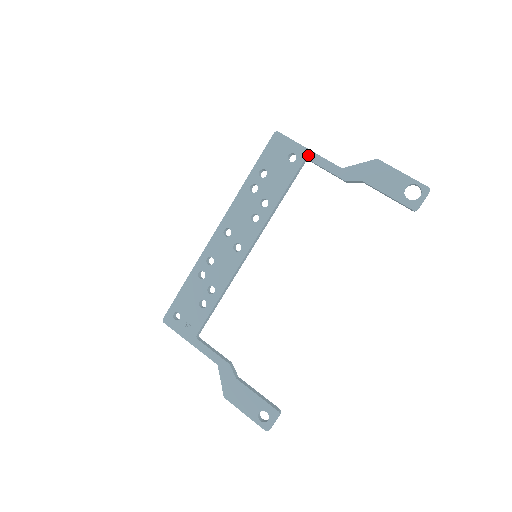
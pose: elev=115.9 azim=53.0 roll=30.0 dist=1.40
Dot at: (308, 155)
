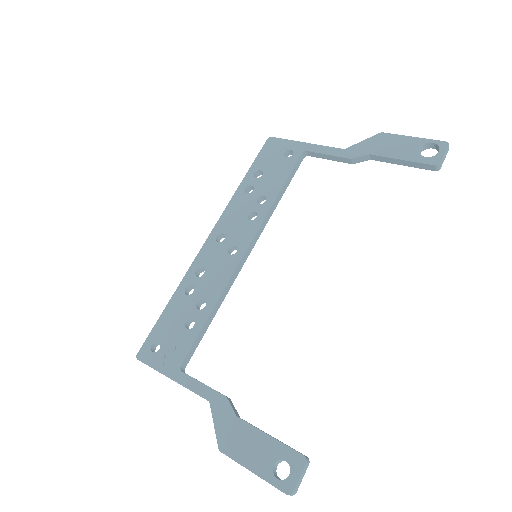
Dot at: (306, 147)
